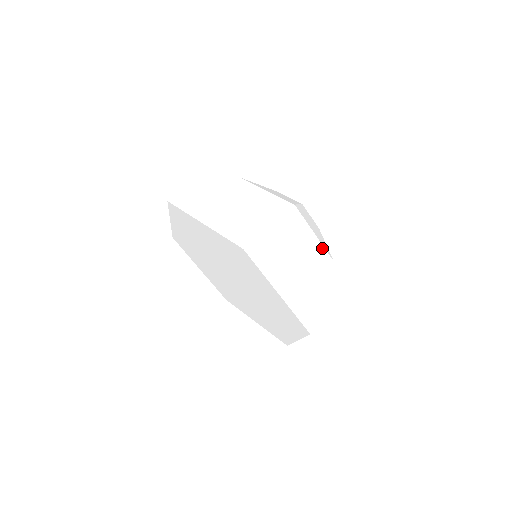
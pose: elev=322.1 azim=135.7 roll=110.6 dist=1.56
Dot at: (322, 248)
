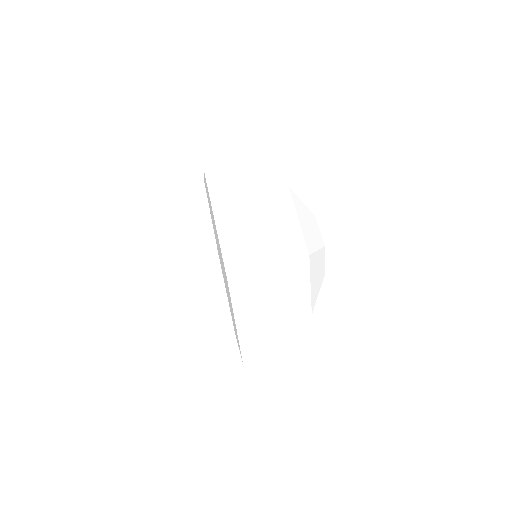
Dot at: (300, 235)
